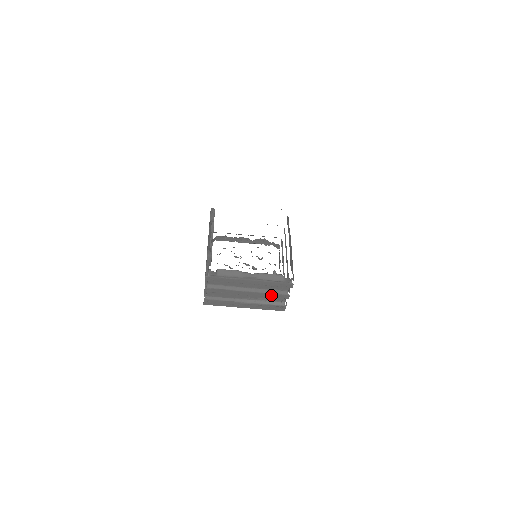
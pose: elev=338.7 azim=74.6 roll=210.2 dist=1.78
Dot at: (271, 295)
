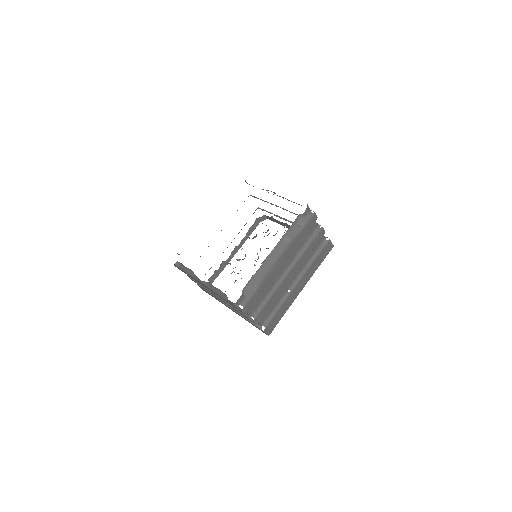
Dot at: (238, 311)
